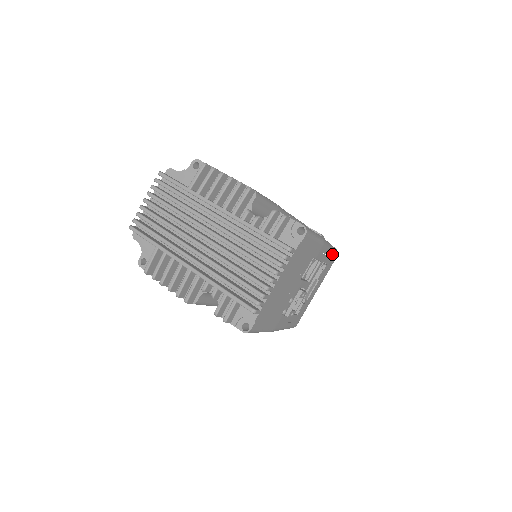
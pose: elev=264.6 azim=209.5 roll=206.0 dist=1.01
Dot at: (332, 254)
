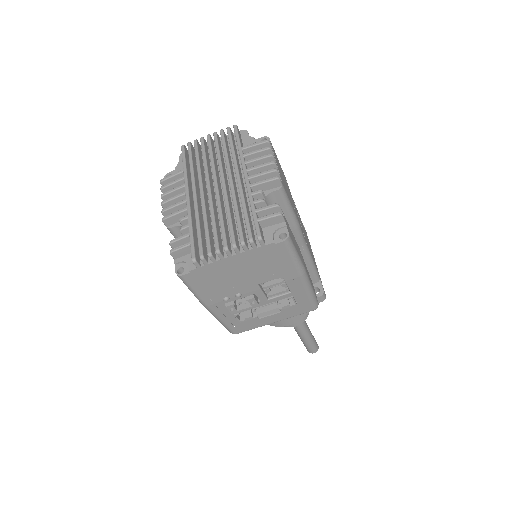
Dot at: (308, 300)
